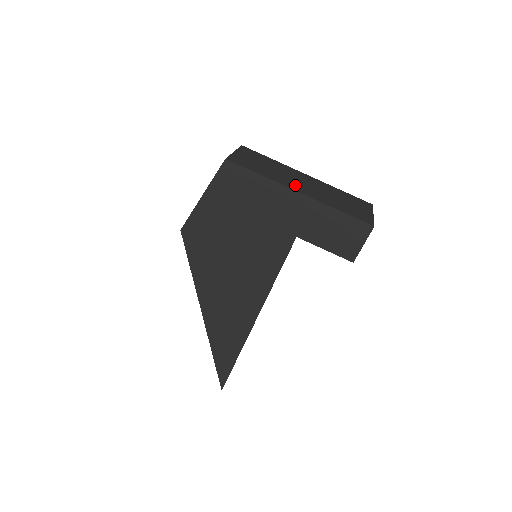
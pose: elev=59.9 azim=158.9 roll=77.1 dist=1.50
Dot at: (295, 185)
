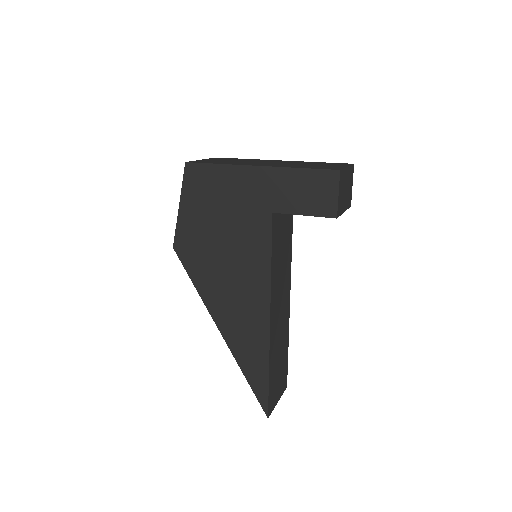
Dot at: (256, 164)
